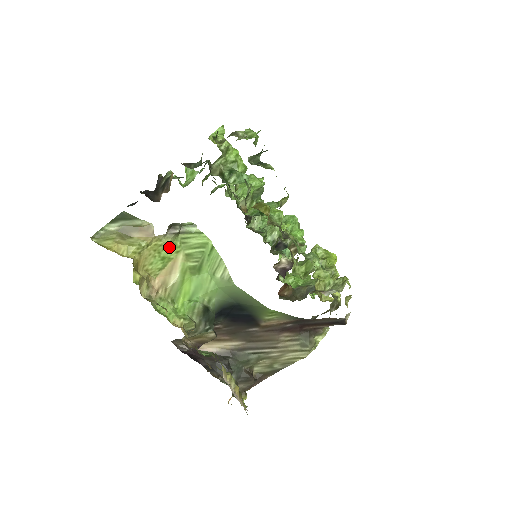
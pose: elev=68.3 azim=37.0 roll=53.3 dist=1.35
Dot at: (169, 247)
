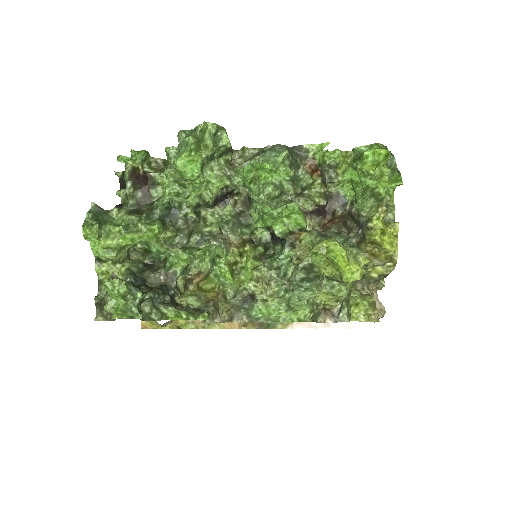
Dot at: occluded
